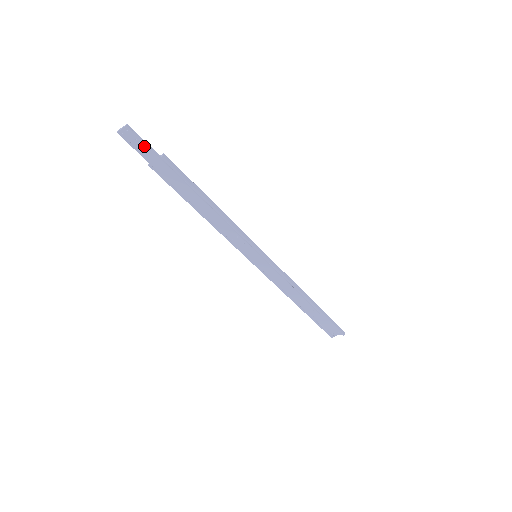
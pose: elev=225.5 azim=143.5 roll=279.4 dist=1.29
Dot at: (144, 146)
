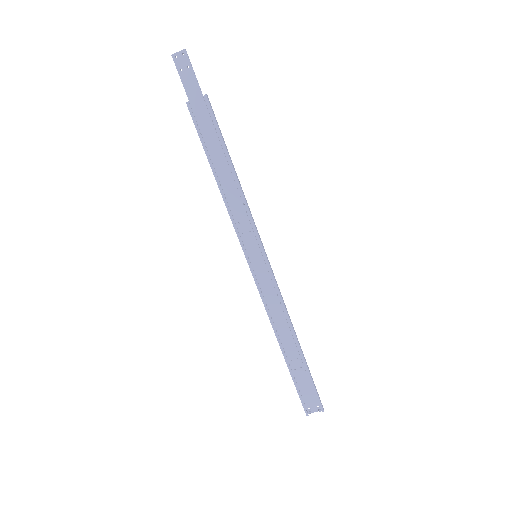
Dot at: (192, 77)
